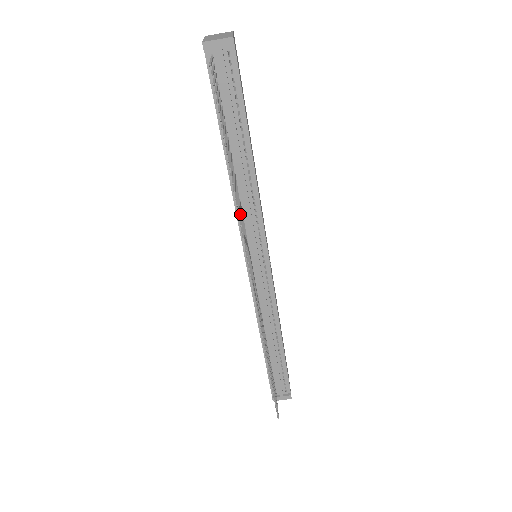
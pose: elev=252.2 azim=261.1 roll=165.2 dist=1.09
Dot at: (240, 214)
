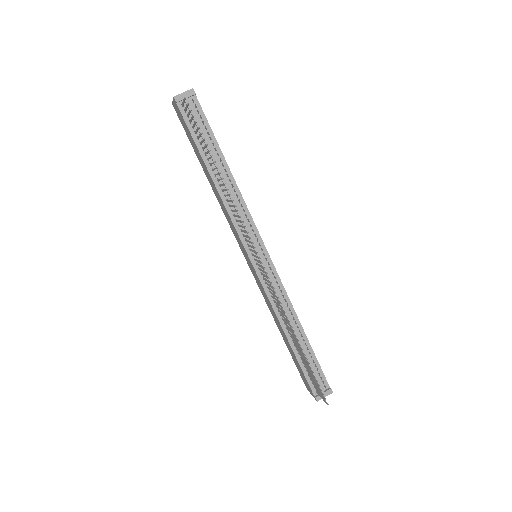
Dot at: (234, 205)
